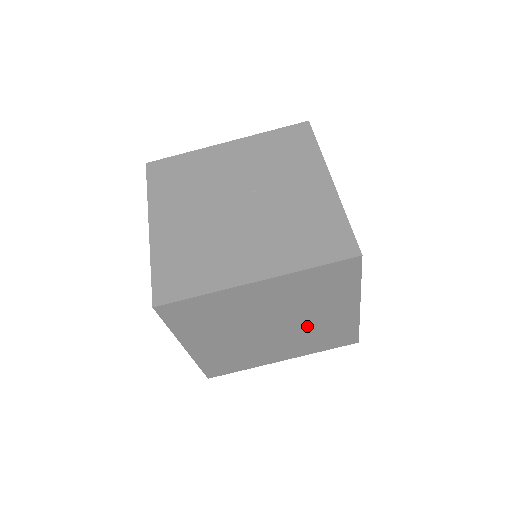
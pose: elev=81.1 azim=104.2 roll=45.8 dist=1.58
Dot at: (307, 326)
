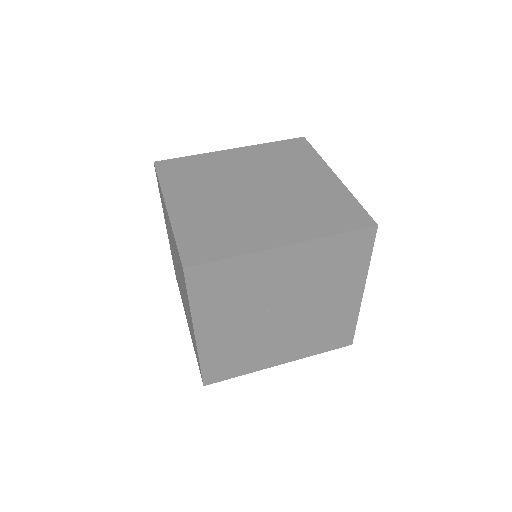
Dot at: (292, 193)
